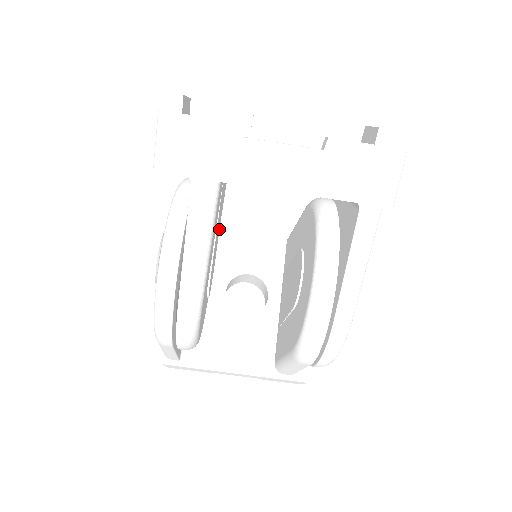
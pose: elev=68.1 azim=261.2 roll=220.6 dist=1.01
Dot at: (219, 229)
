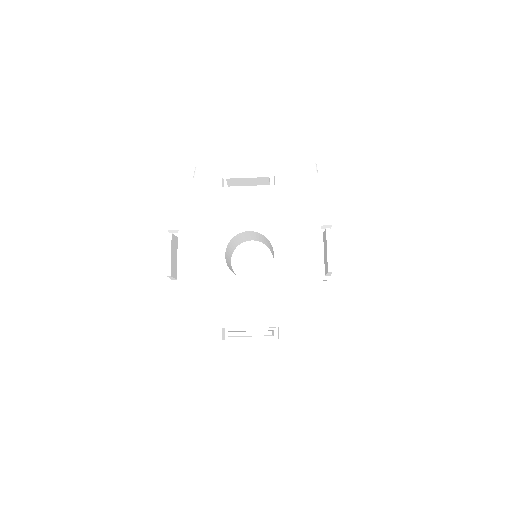
Dot at: occluded
